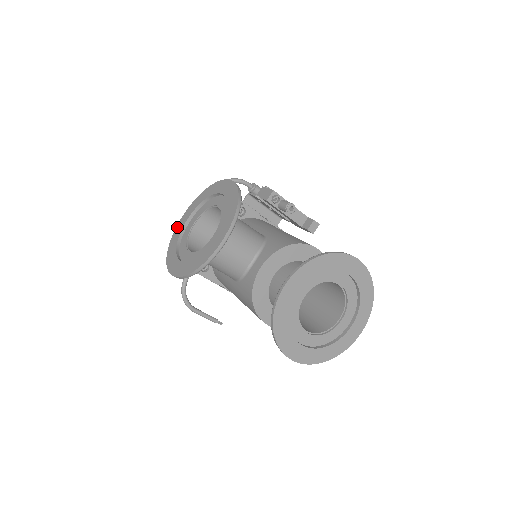
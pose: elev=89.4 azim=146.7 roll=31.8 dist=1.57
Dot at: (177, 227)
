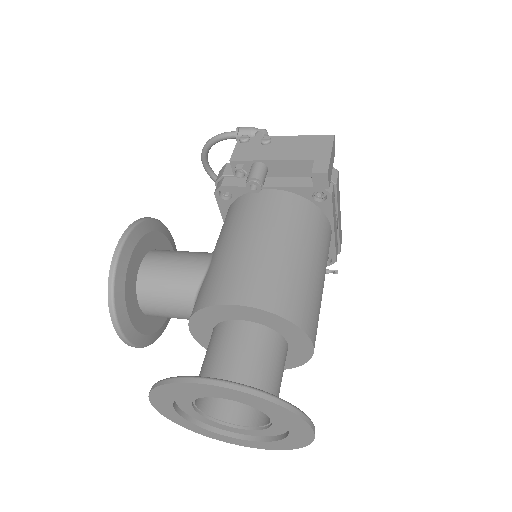
Dot at: occluded
